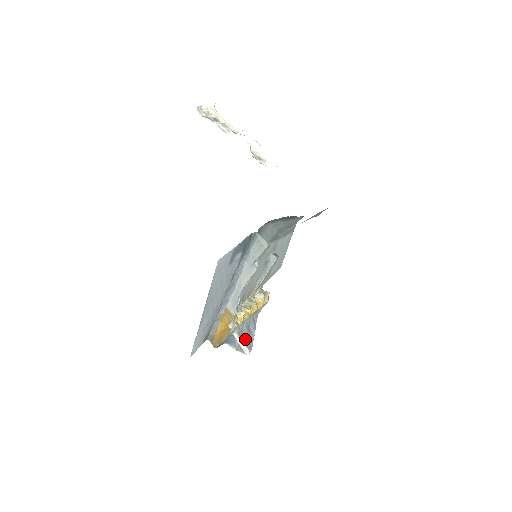
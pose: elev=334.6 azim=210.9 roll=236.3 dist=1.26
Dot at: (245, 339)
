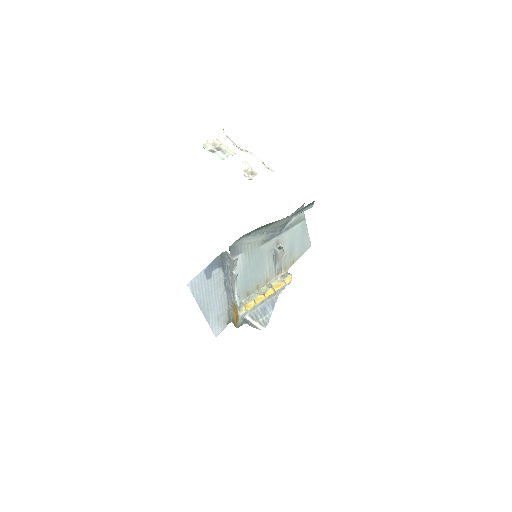
Dot at: (259, 319)
